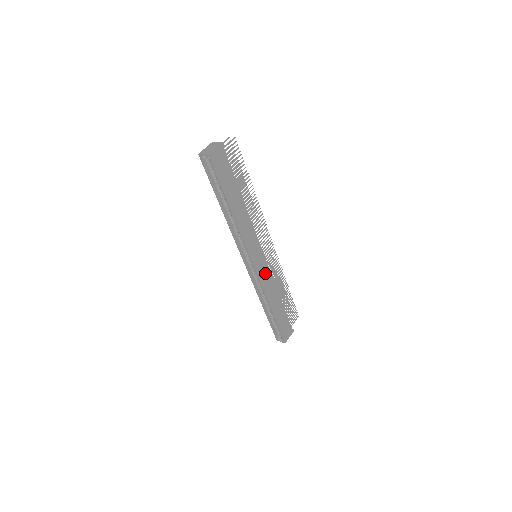
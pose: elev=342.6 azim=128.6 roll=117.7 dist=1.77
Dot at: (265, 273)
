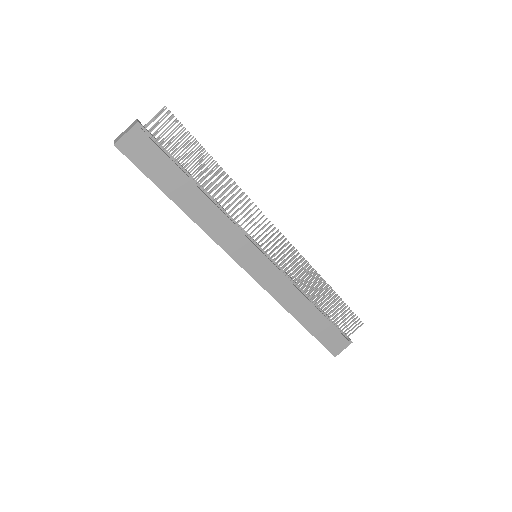
Dot at: (273, 278)
